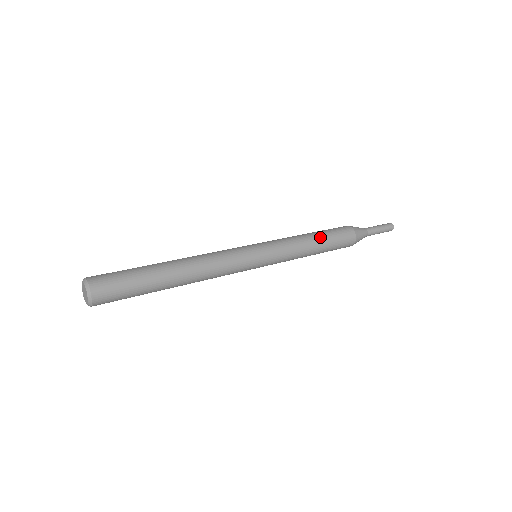
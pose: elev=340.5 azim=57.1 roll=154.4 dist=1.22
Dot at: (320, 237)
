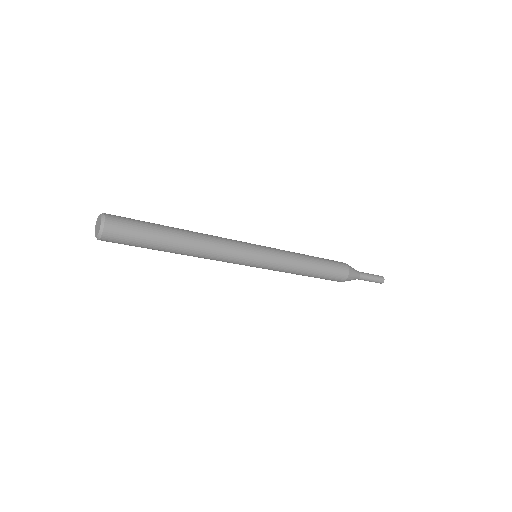
Dot at: (318, 265)
